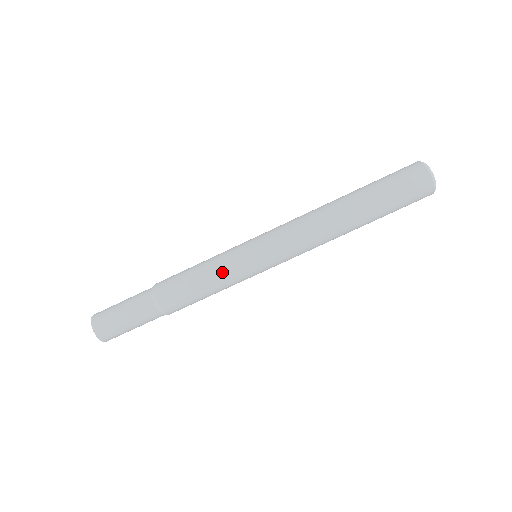
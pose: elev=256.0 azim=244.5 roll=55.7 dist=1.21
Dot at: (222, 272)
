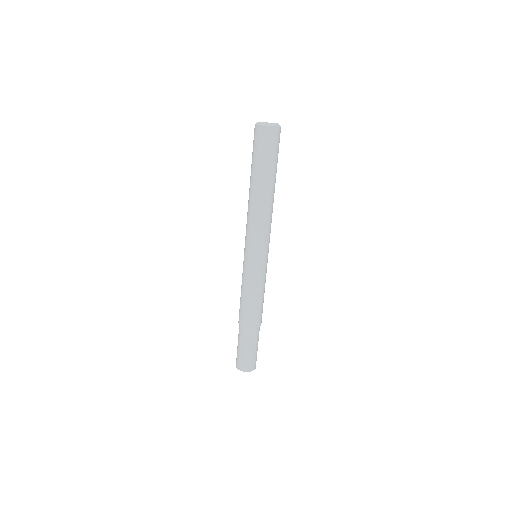
Dot at: (246, 281)
